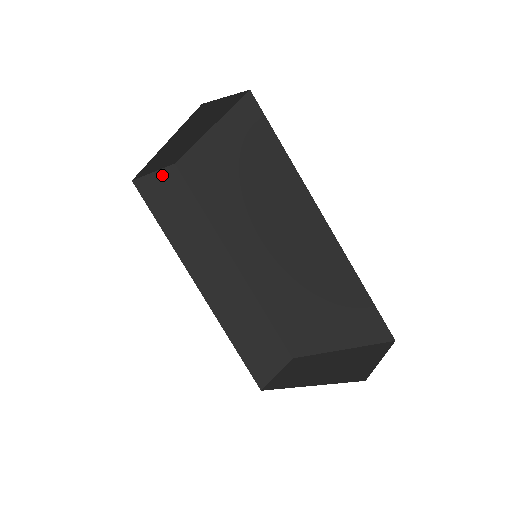
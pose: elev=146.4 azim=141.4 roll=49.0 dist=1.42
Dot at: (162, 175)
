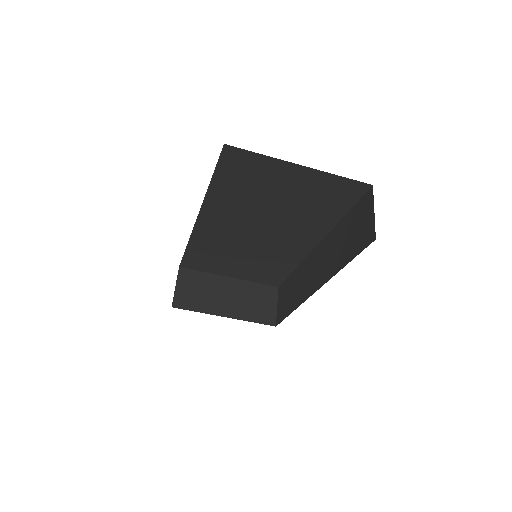
Dot at: occluded
